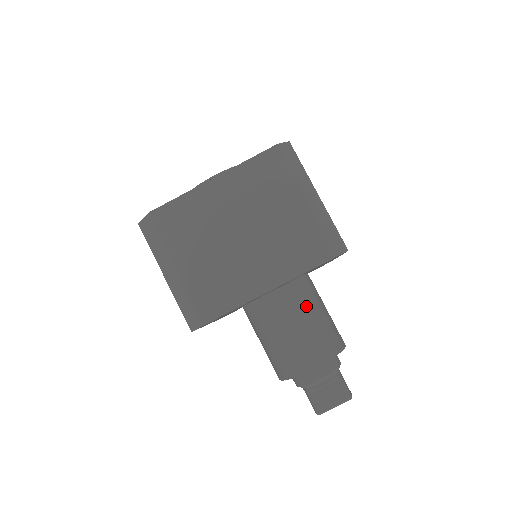
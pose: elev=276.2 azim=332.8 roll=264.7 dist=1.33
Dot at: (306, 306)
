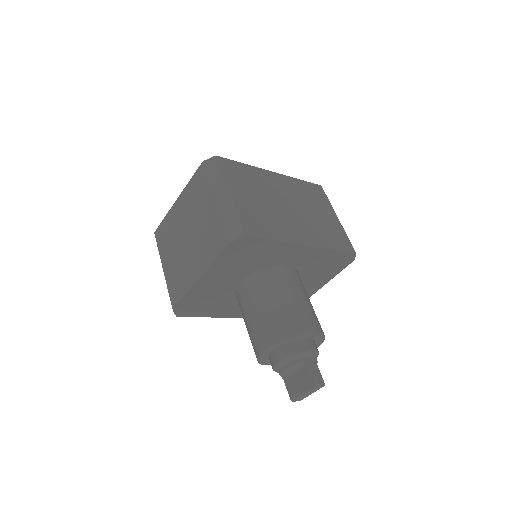
Dot at: (263, 294)
